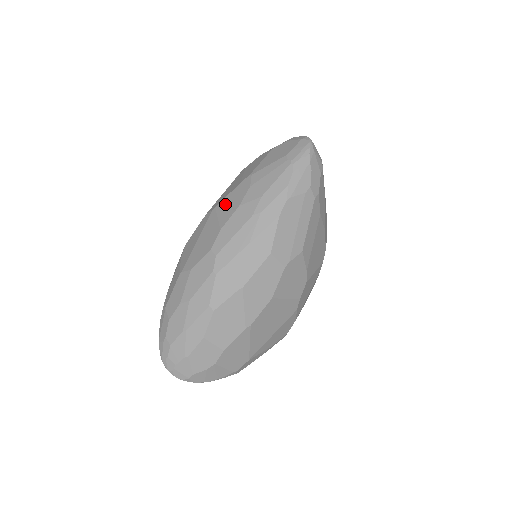
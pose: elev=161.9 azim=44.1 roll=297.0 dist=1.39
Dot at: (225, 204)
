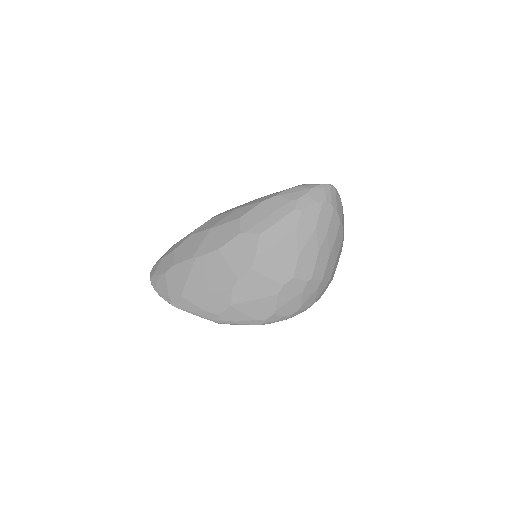
Dot at: occluded
